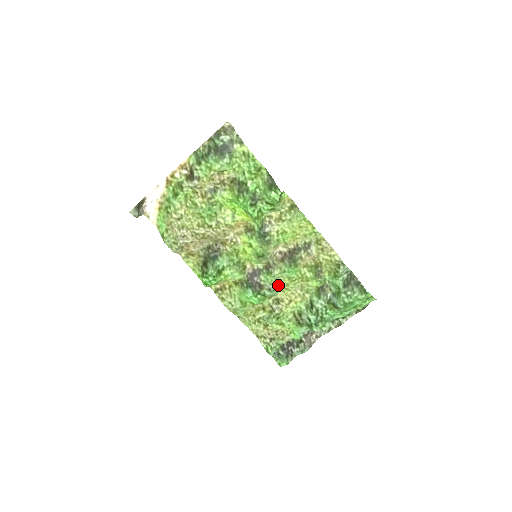
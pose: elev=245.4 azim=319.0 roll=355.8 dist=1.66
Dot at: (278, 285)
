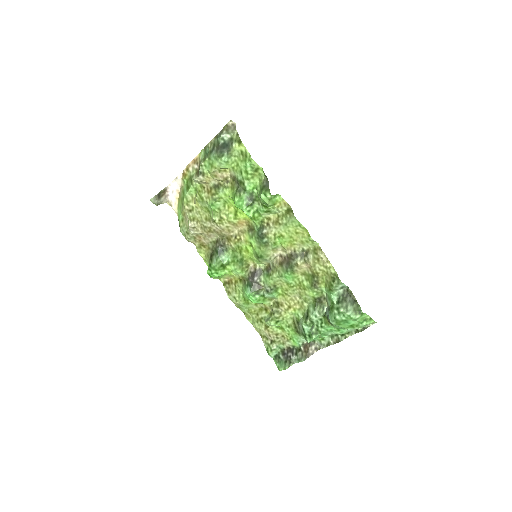
Dot at: (277, 288)
